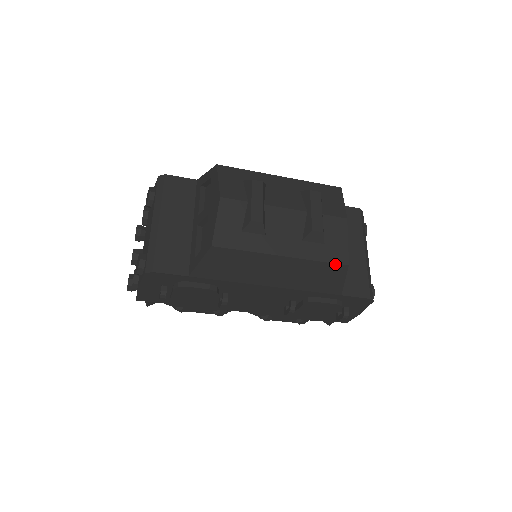
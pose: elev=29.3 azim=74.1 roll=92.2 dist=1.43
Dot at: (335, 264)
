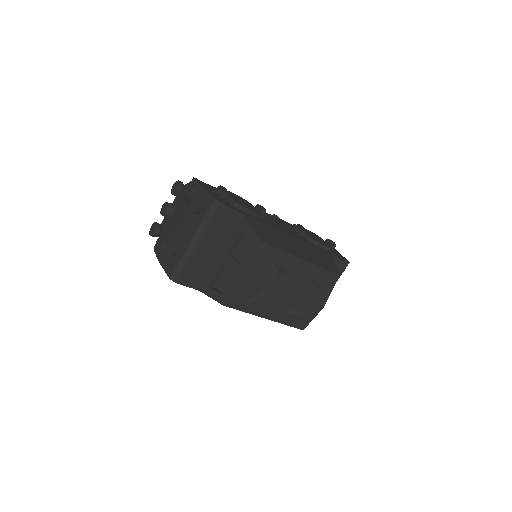
Dot at: occluded
